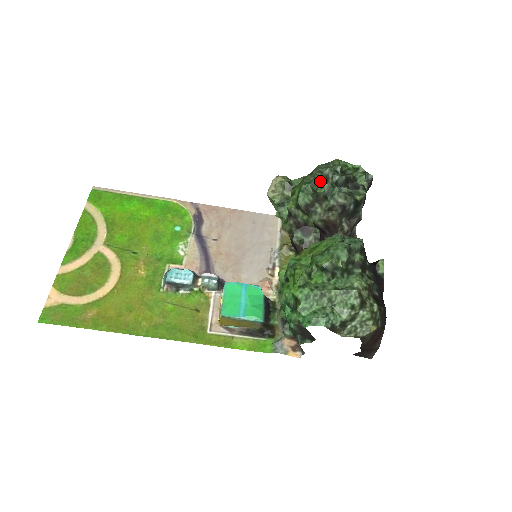
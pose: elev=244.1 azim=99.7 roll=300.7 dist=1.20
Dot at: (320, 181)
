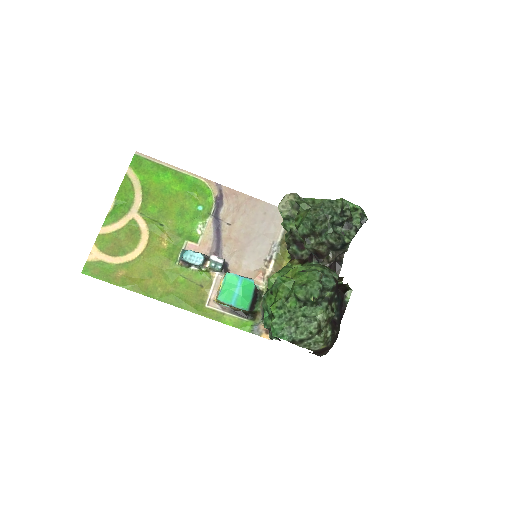
Dot at: (319, 220)
